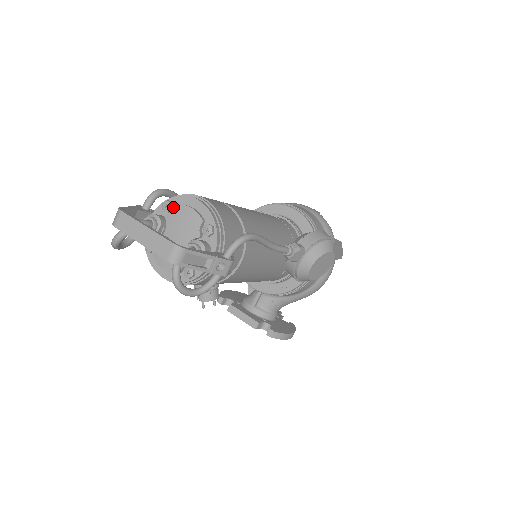
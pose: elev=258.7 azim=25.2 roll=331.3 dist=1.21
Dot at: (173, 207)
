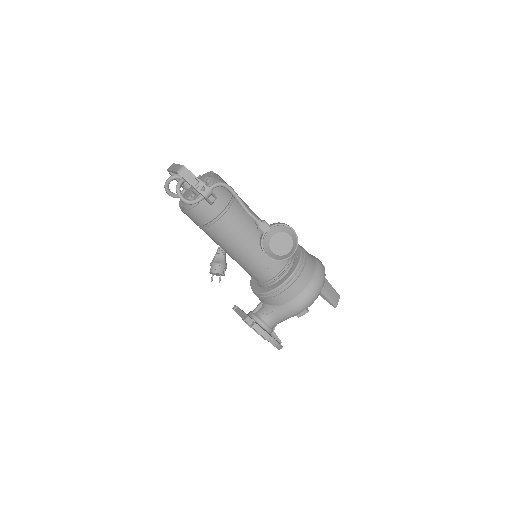
Dot at: (201, 176)
